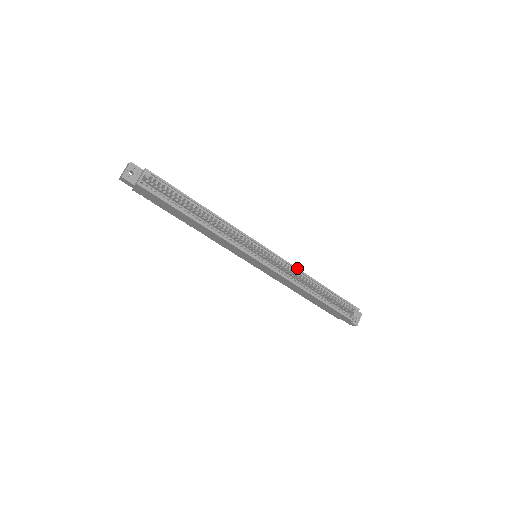
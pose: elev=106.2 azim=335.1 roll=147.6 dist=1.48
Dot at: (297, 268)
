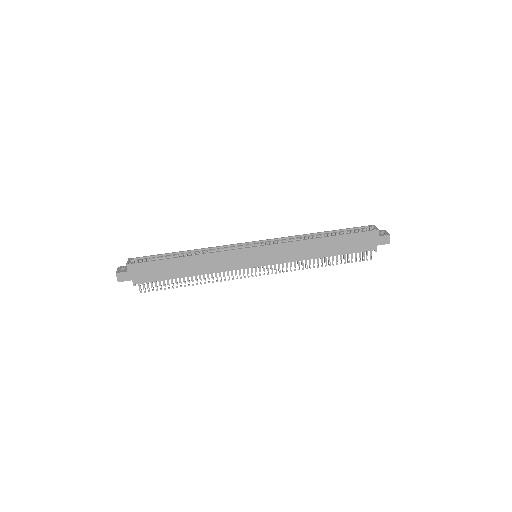
Dot at: (290, 236)
